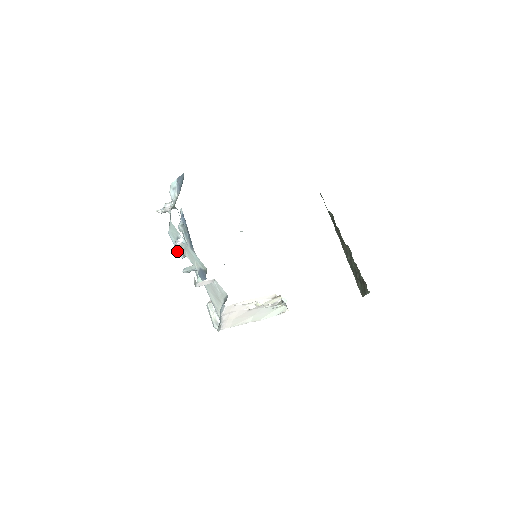
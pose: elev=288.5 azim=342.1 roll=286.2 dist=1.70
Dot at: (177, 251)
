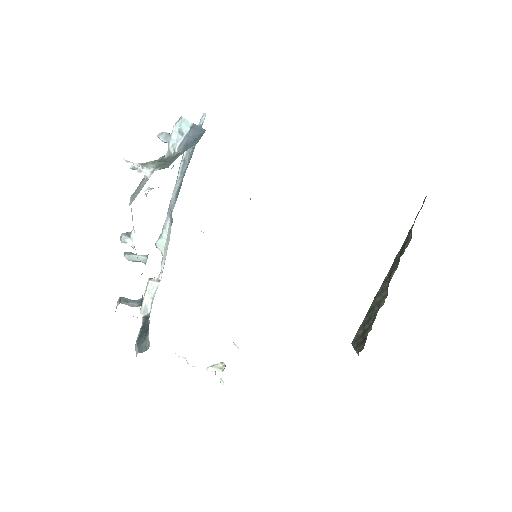
Dot at: occluded
